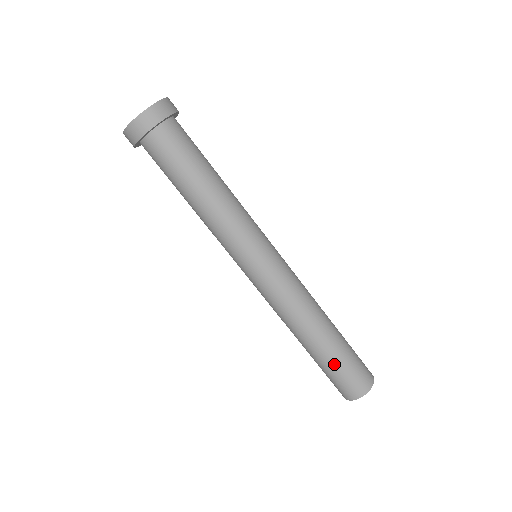
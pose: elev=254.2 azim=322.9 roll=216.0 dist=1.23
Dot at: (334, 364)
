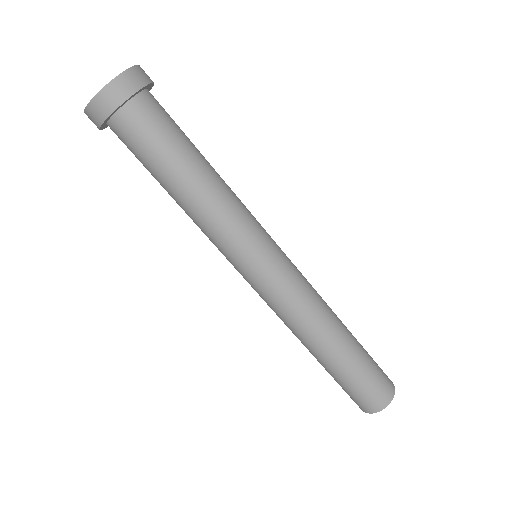
Dot at: (342, 379)
